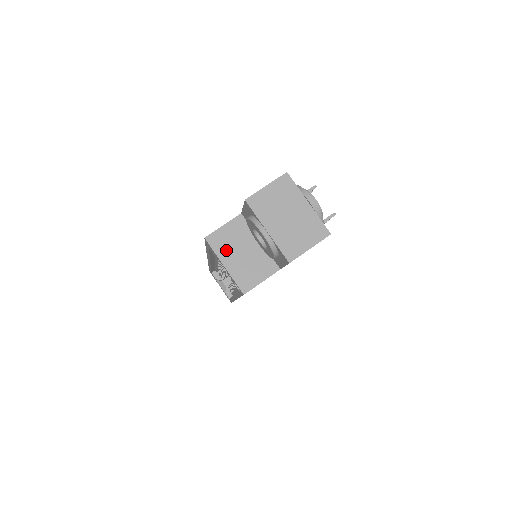
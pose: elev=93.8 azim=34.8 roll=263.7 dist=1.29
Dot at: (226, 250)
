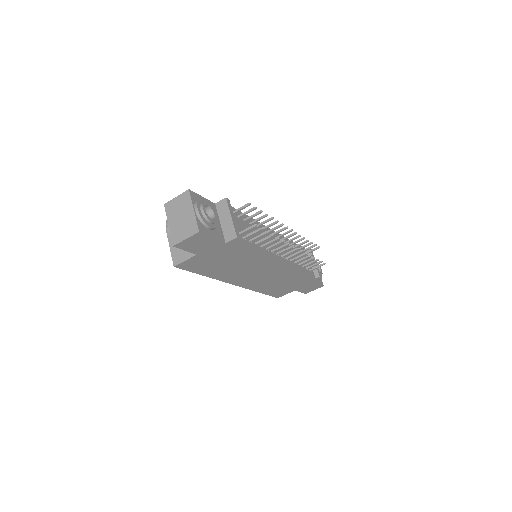
Dot at: occluded
